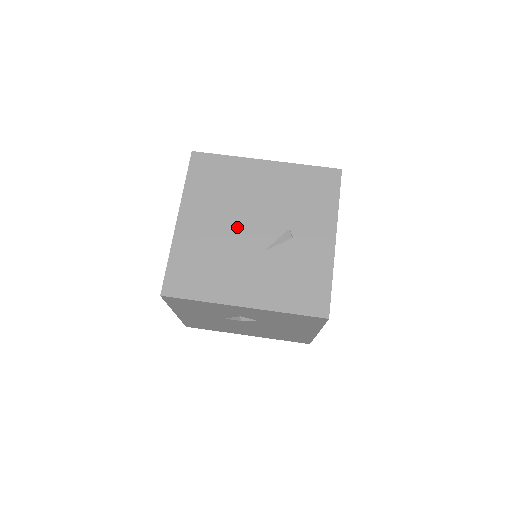
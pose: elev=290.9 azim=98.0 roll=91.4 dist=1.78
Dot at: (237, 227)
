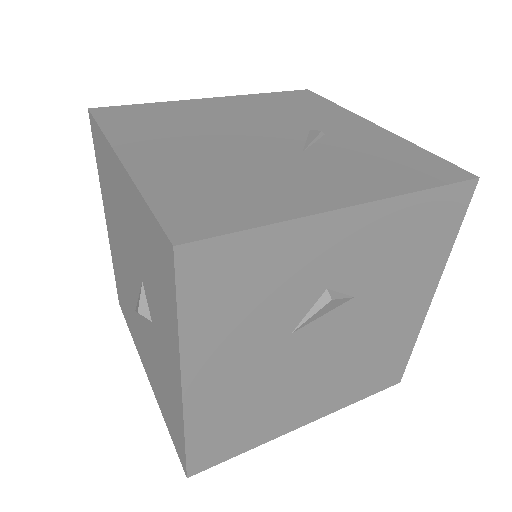
Dot at: (234, 144)
